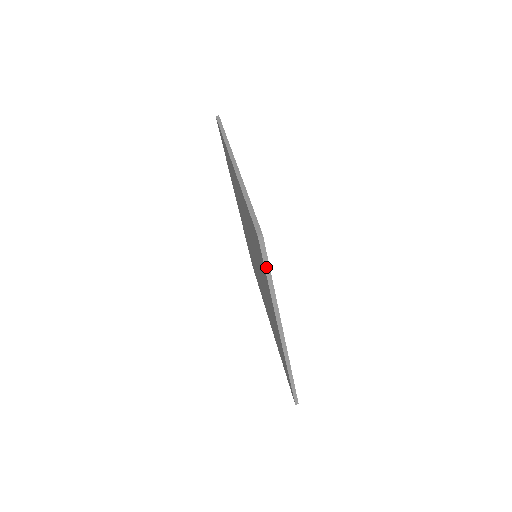
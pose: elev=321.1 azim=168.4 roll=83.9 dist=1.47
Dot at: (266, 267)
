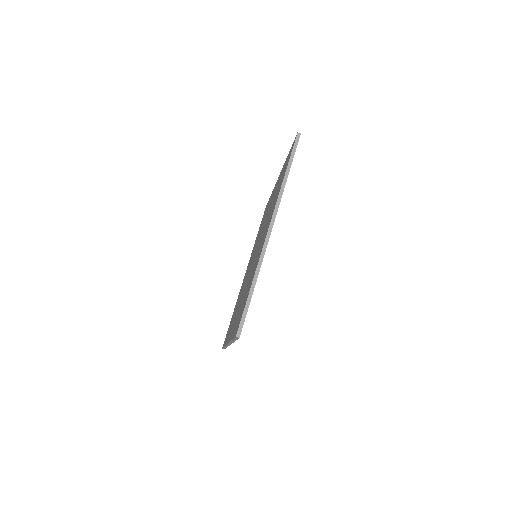
Dot at: (234, 339)
